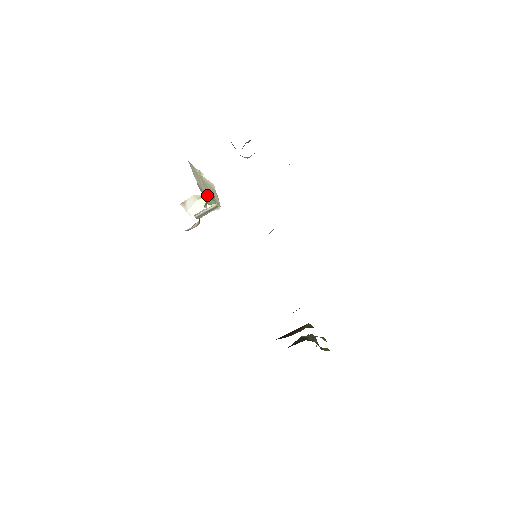
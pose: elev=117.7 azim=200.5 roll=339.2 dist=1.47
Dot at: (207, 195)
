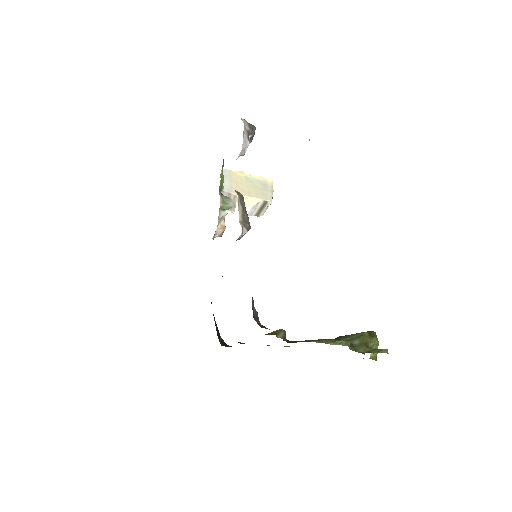
Dot at: (244, 196)
